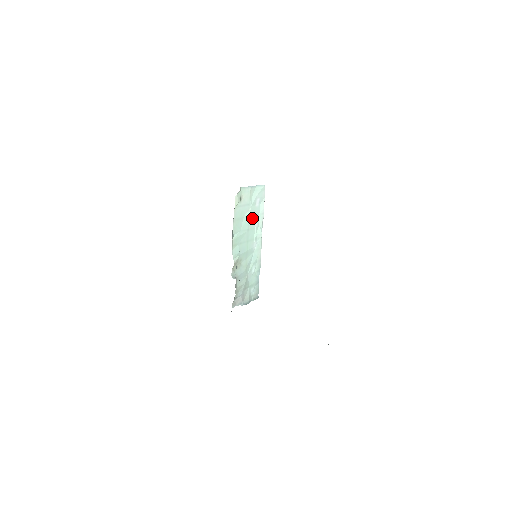
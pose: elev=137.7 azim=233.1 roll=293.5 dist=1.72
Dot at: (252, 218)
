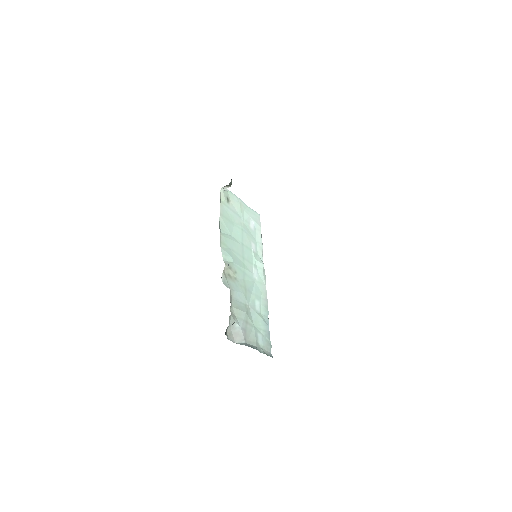
Dot at: (246, 236)
